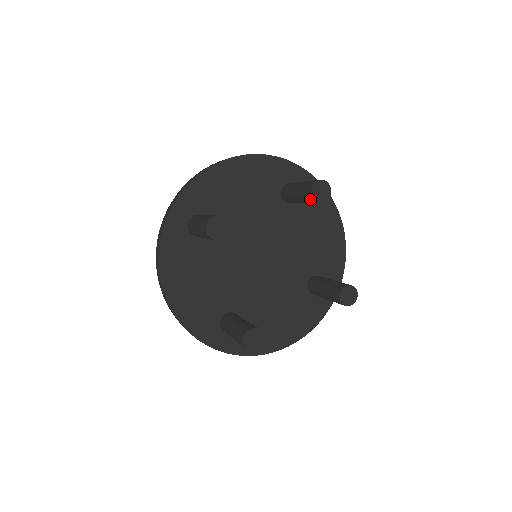
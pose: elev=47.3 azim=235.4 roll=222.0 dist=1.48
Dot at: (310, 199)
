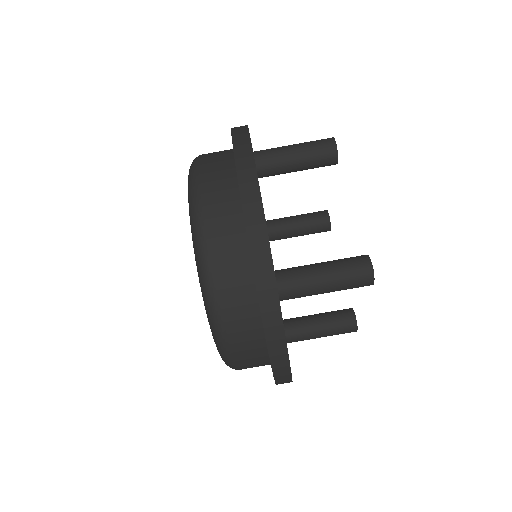
Dot at: (323, 220)
